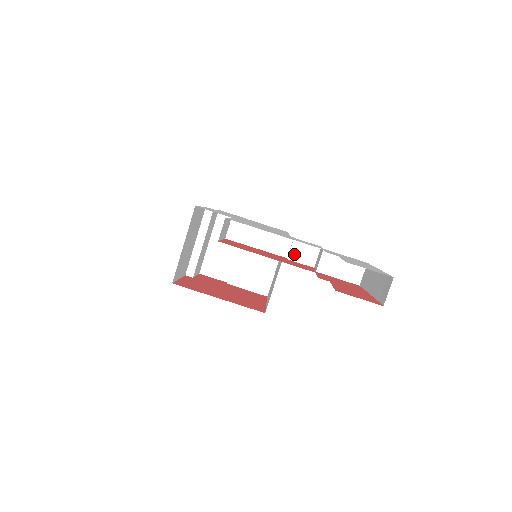
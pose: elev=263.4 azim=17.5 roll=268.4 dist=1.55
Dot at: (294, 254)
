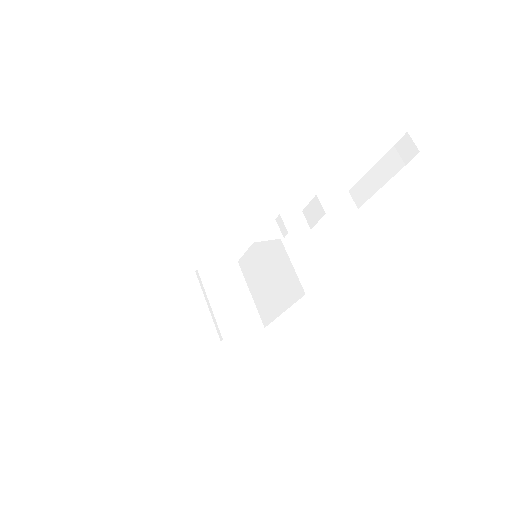
Dot at: (290, 226)
